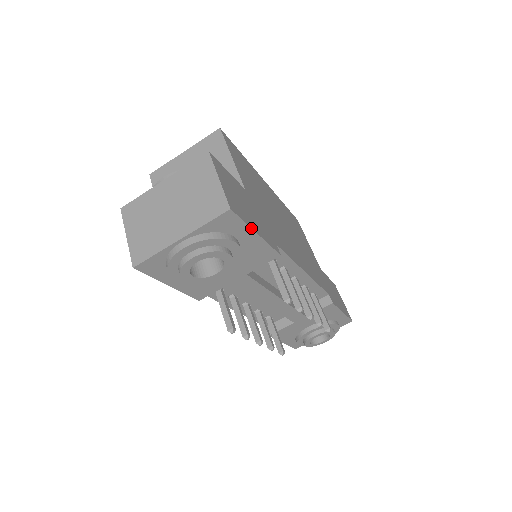
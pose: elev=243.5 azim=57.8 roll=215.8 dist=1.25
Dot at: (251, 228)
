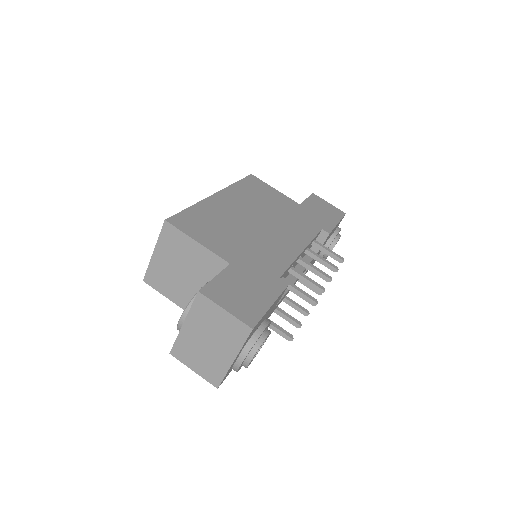
Dot at: (267, 311)
